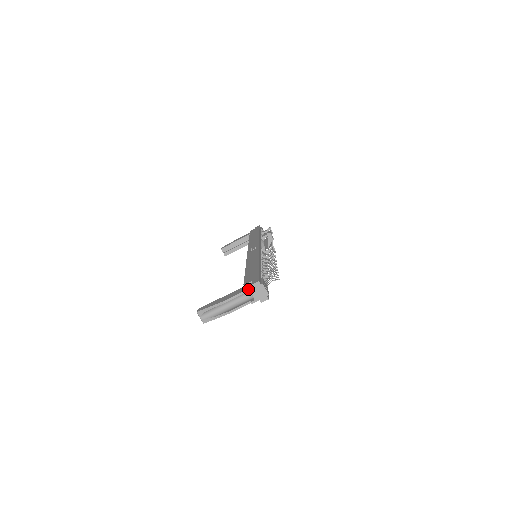
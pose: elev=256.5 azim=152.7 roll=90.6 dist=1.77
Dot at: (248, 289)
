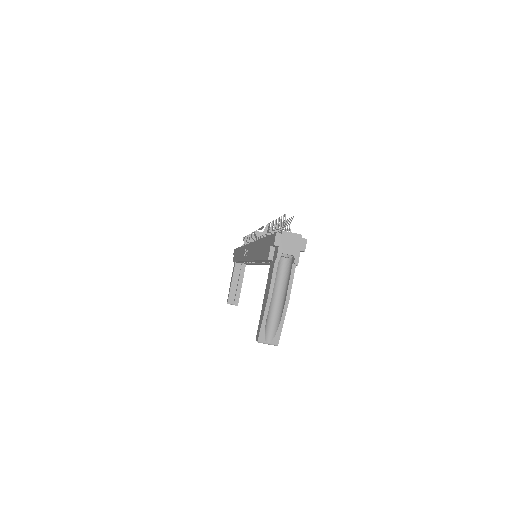
Dot at: (276, 254)
